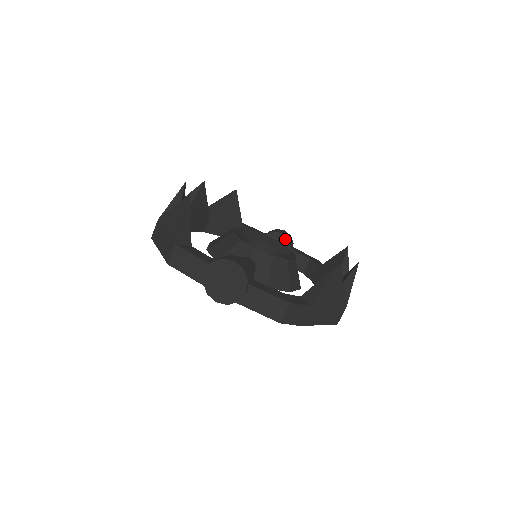
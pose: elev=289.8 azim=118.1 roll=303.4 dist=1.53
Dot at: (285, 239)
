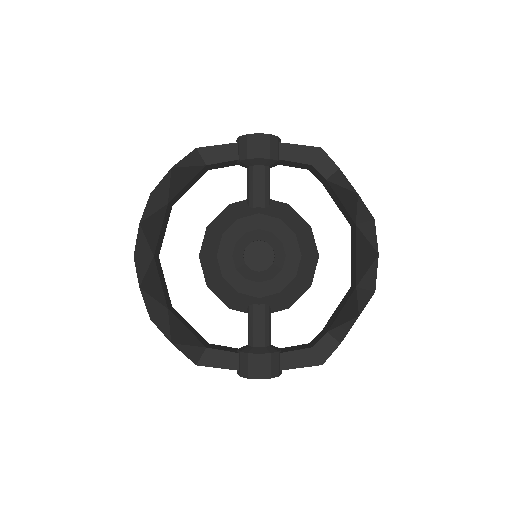
Dot at: (268, 161)
